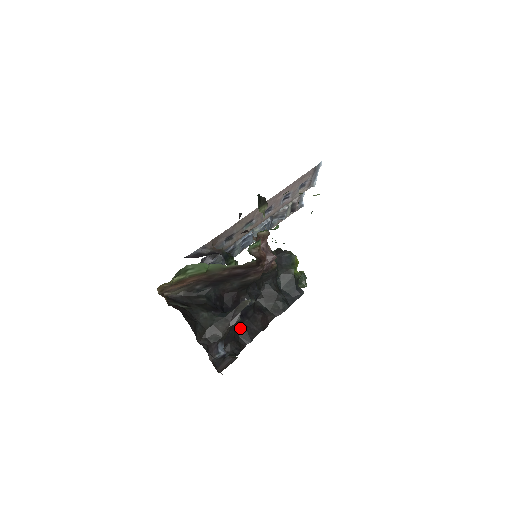
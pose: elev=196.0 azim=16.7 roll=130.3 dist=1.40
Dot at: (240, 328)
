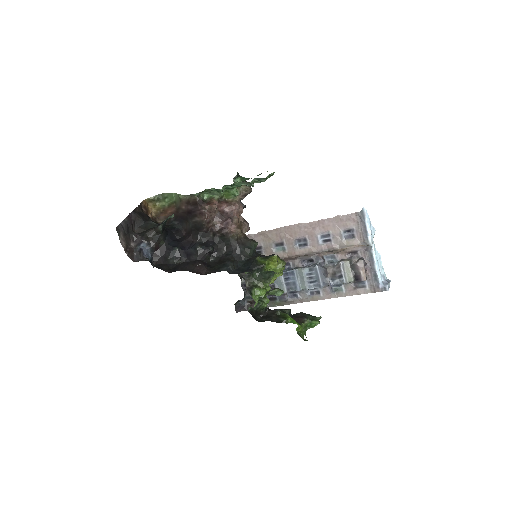
Dot at: (180, 263)
